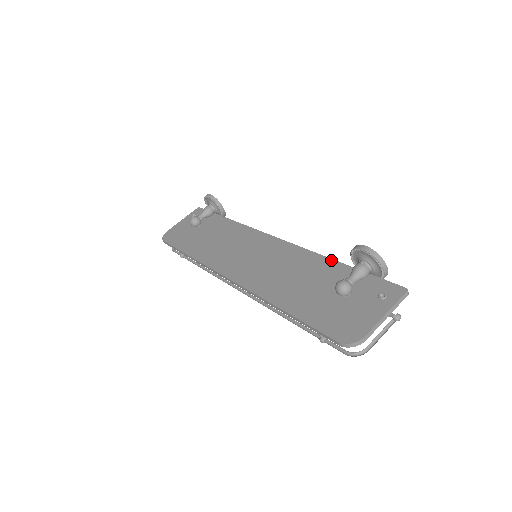
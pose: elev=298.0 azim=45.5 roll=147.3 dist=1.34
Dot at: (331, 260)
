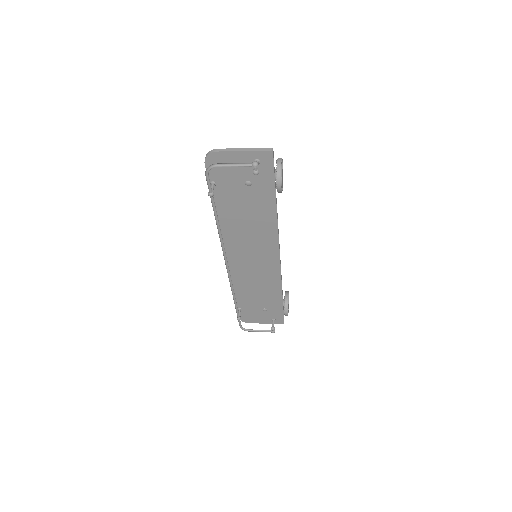
Dot at: (275, 208)
